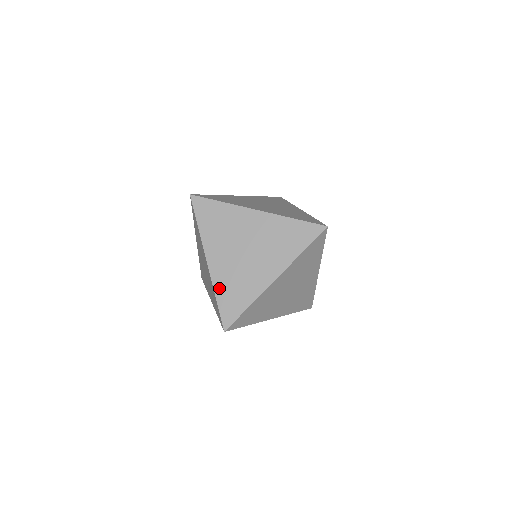
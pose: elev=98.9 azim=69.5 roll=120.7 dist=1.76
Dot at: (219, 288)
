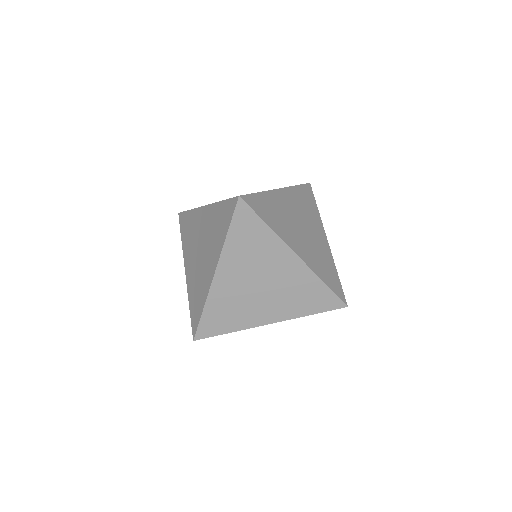
Dot at: (212, 304)
